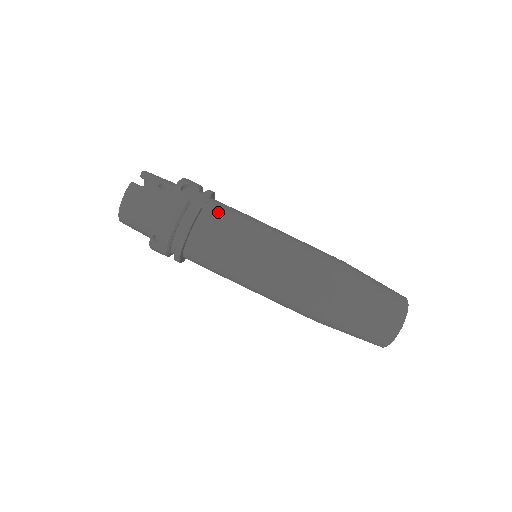
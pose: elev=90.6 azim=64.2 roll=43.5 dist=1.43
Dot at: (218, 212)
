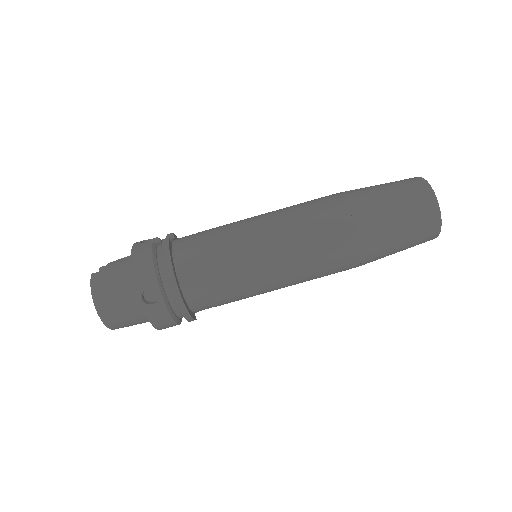
Dot at: (188, 237)
